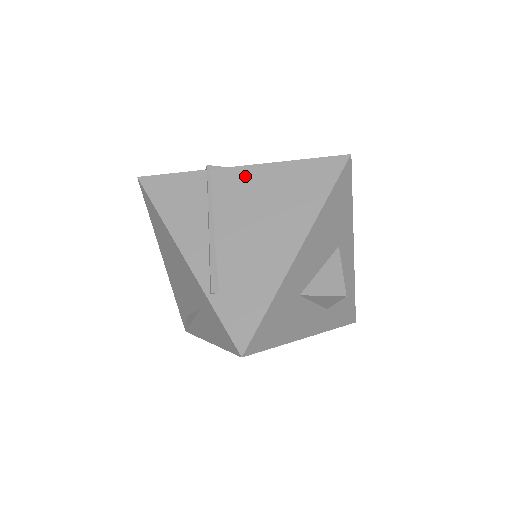
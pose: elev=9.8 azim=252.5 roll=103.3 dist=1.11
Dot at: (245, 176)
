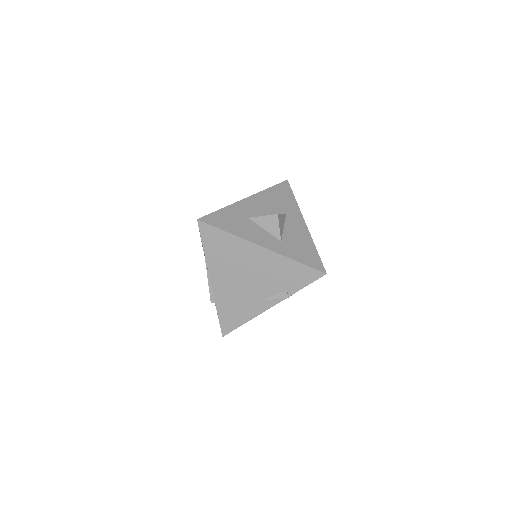
Dot at: occluded
